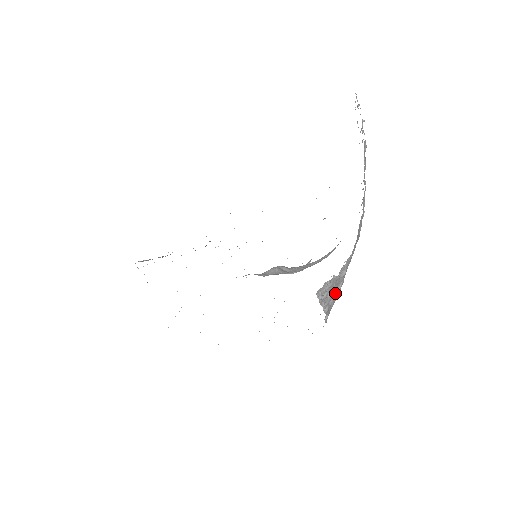
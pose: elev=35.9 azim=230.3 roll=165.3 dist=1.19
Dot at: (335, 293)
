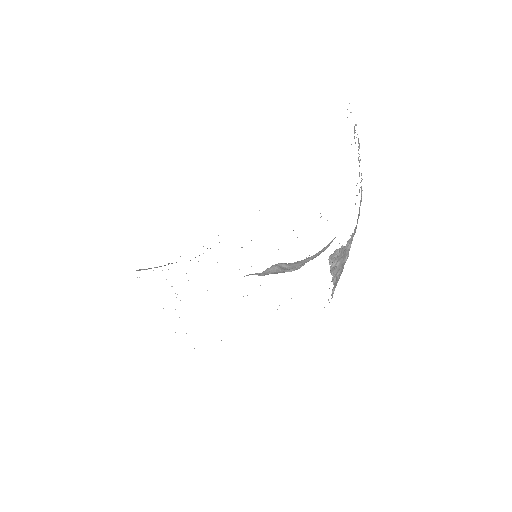
Dot at: (342, 266)
